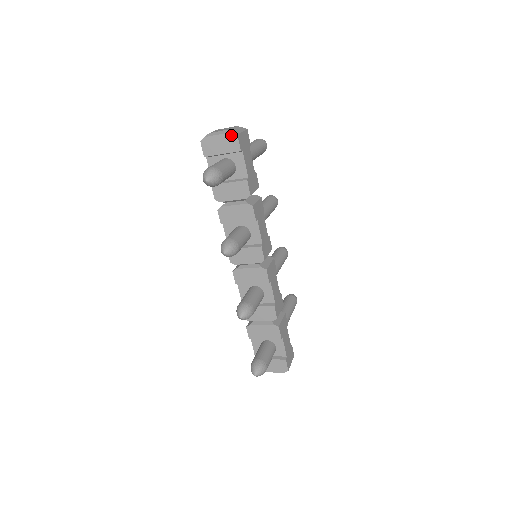
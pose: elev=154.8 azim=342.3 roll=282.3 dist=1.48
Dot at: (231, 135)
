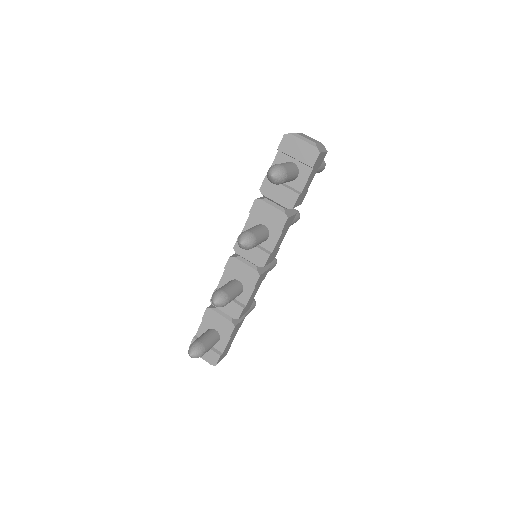
Dot at: (314, 149)
